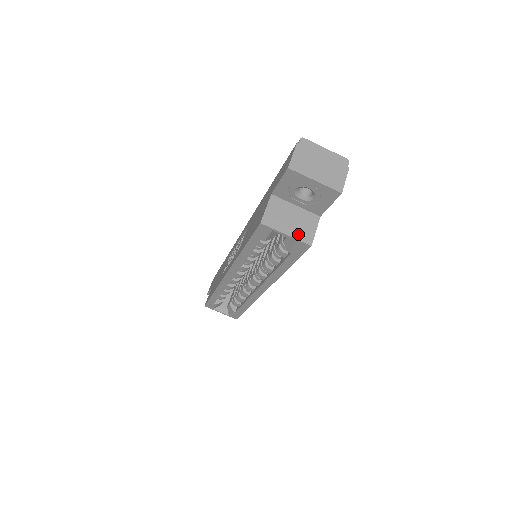
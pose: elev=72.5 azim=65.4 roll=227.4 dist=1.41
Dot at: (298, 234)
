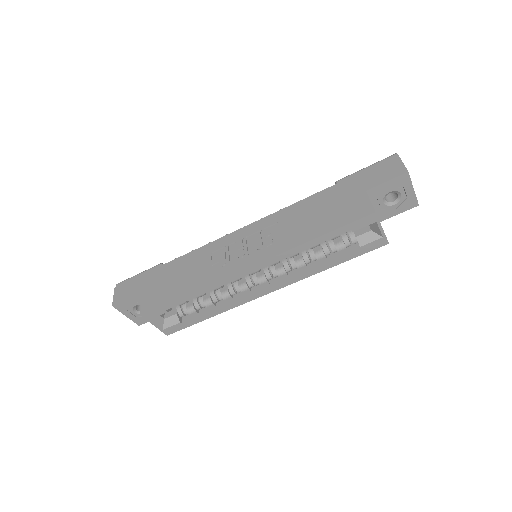
Dot at: occluded
